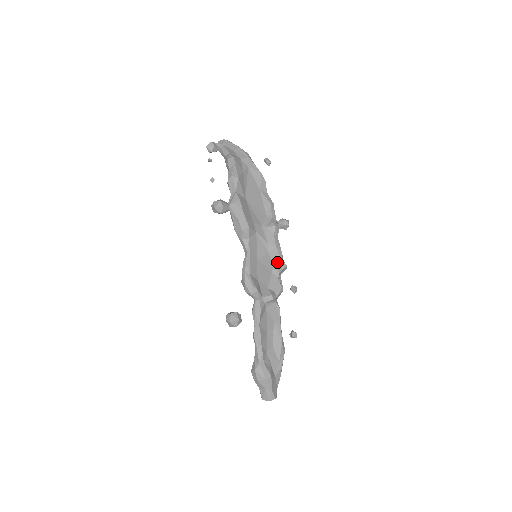
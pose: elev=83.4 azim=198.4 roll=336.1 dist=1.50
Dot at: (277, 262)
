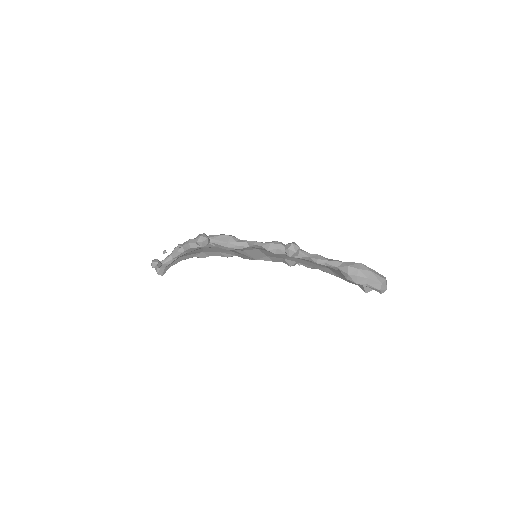
Dot at: occluded
